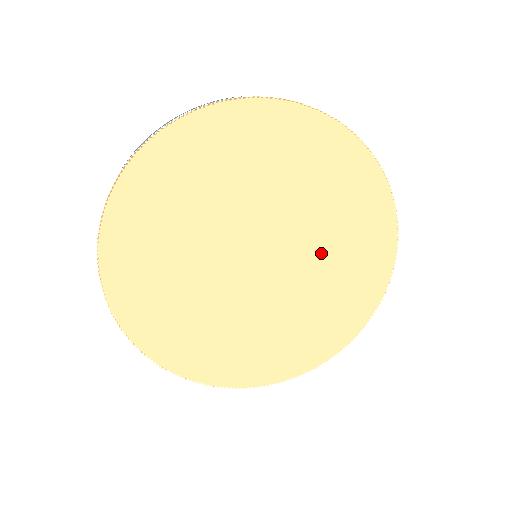
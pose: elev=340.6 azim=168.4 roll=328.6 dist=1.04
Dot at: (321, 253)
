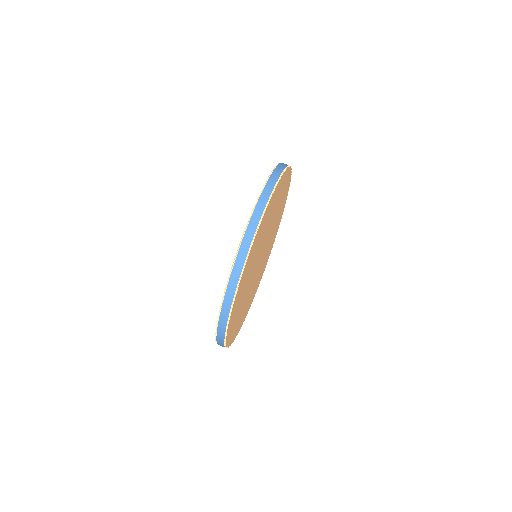
Dot at: occluded
